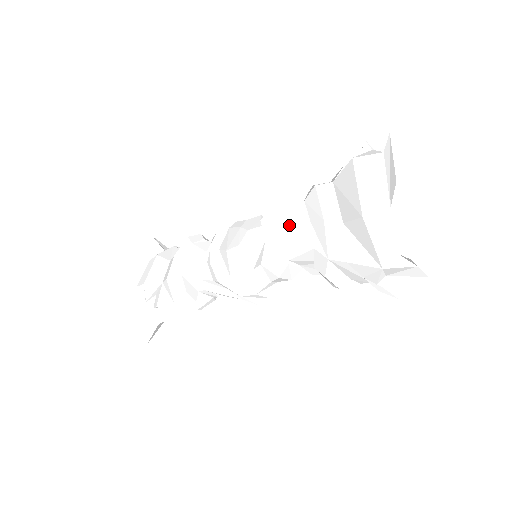
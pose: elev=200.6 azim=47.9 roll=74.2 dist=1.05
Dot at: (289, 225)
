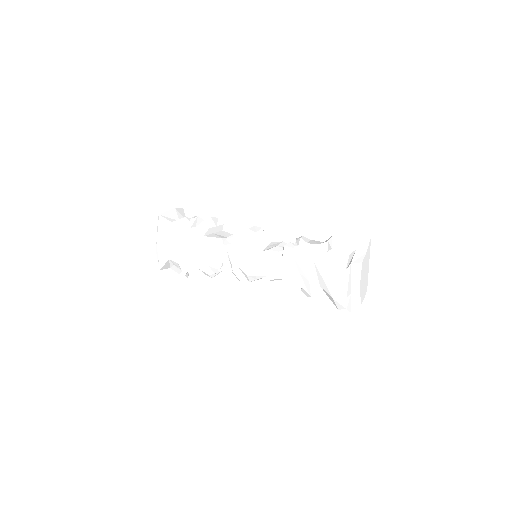
Dot at: (285, 267)
